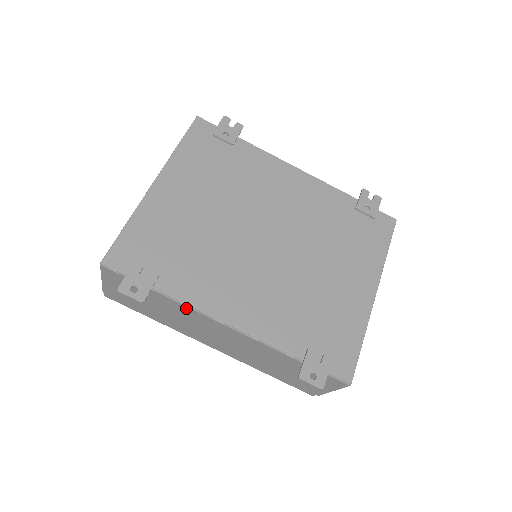
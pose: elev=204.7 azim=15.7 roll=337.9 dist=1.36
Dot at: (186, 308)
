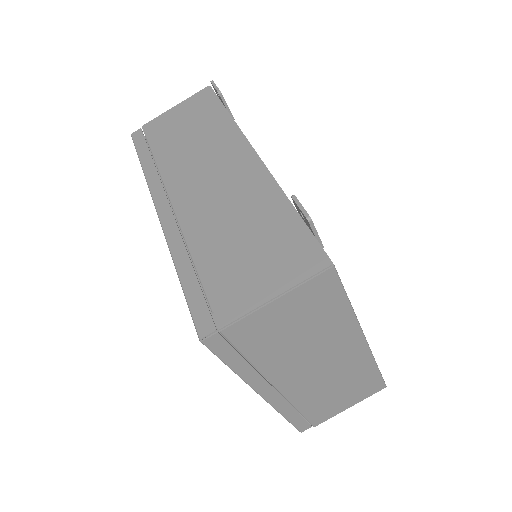
Dot at: (233, 130)
